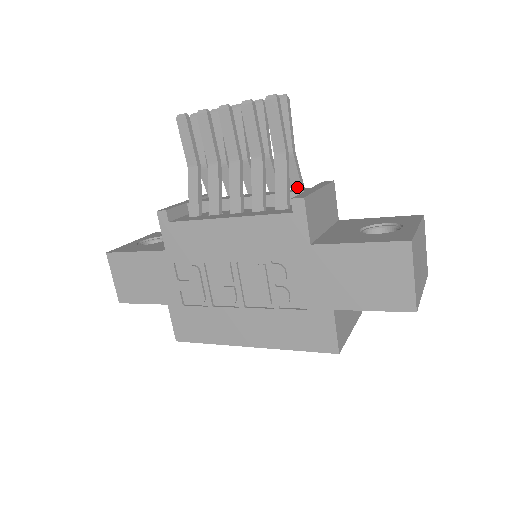
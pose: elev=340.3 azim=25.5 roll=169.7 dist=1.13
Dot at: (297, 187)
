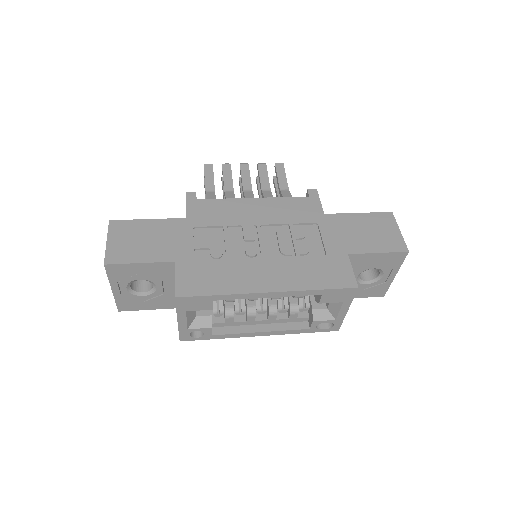
Dot at: occluded
